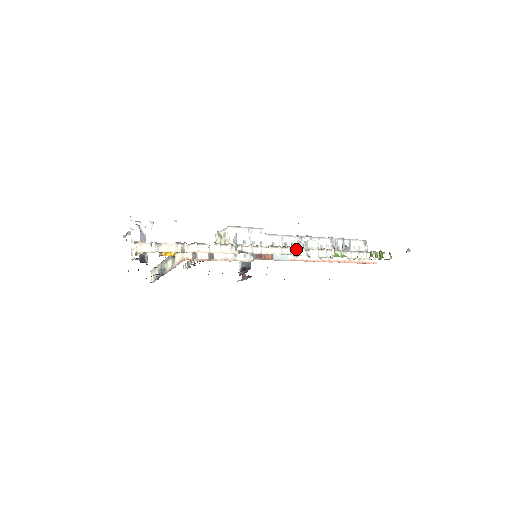
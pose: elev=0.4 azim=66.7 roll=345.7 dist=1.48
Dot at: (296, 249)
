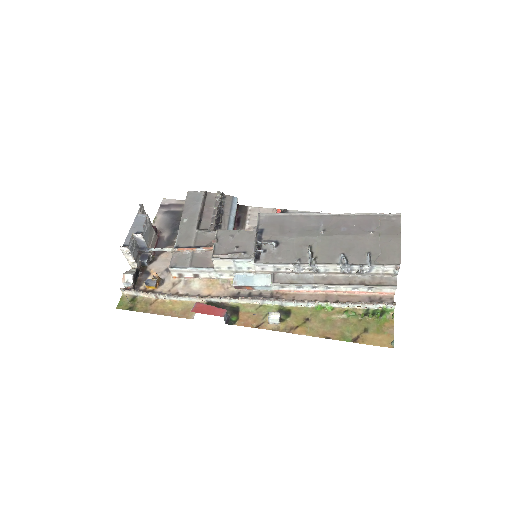
Dot at: (269, 301)
